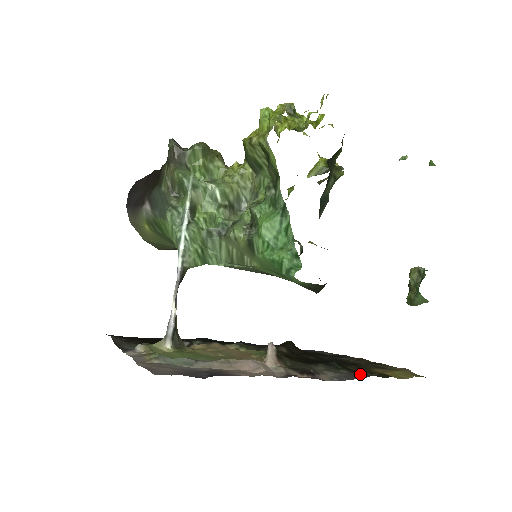
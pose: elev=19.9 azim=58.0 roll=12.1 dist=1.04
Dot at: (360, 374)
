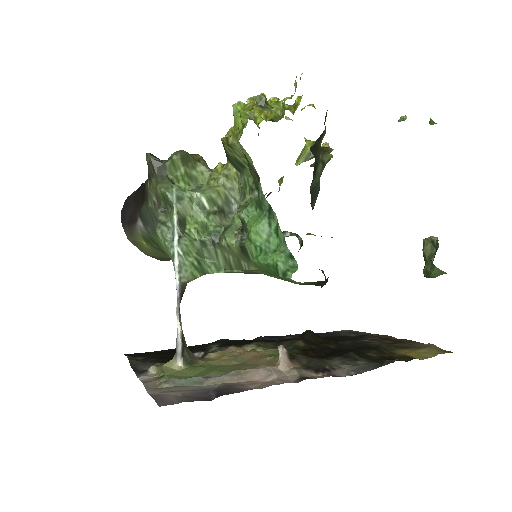
Dot at: (379, 362)
